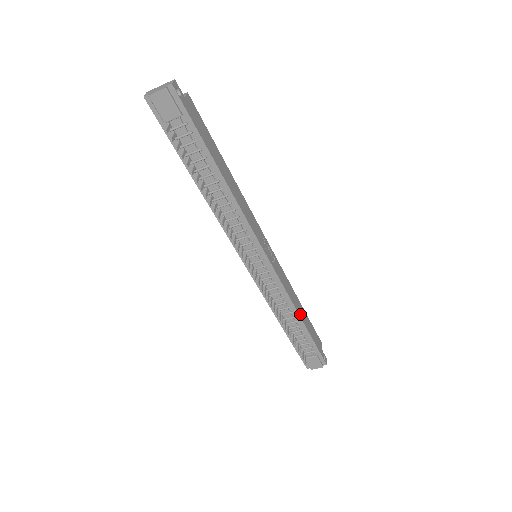
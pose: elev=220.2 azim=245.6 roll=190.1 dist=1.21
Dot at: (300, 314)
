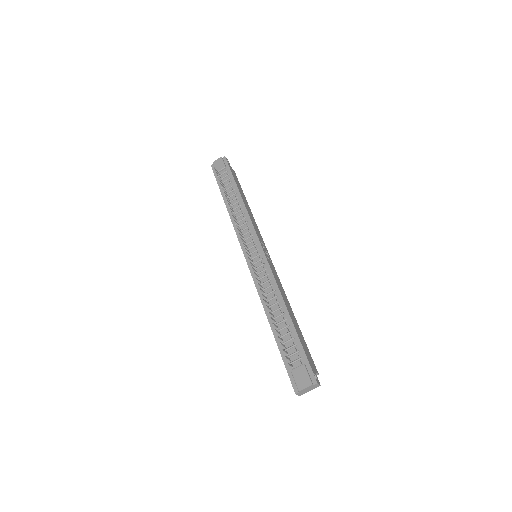
Dot at: (288, 309)
